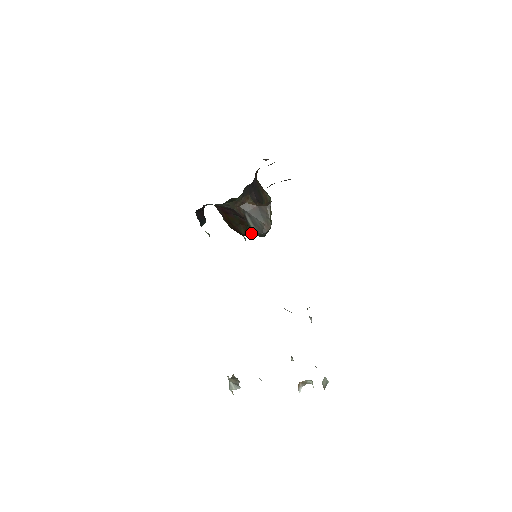
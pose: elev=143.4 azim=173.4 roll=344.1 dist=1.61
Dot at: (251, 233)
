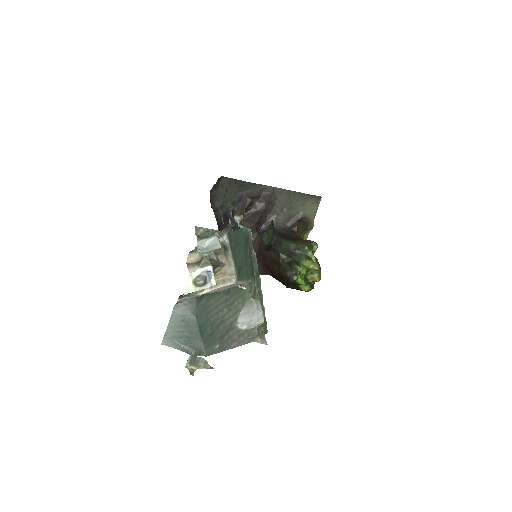
Dot at: (293, 271)
